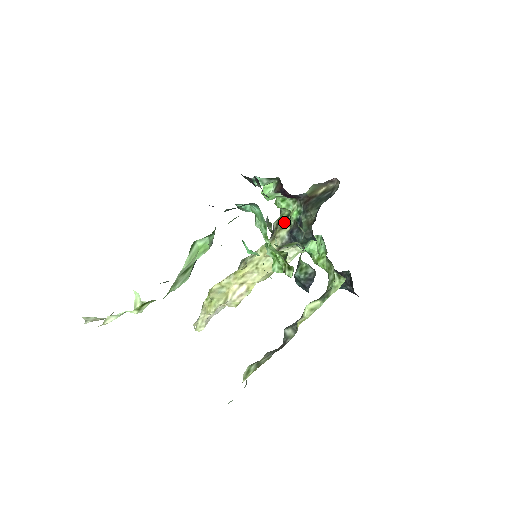
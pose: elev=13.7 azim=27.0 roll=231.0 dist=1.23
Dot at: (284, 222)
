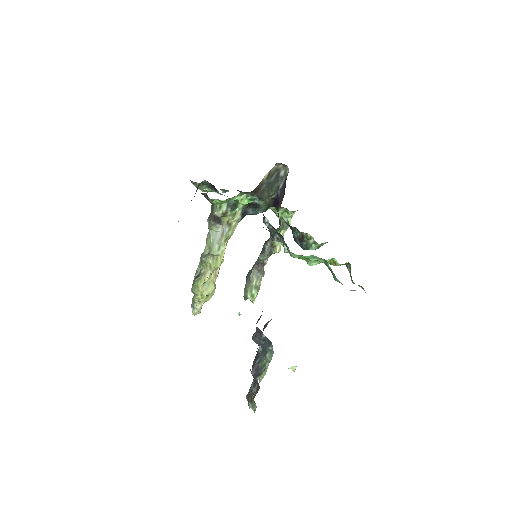
Dot at: (232, 210)
